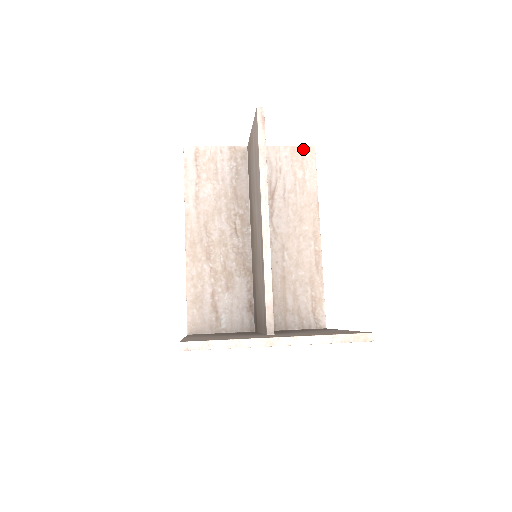
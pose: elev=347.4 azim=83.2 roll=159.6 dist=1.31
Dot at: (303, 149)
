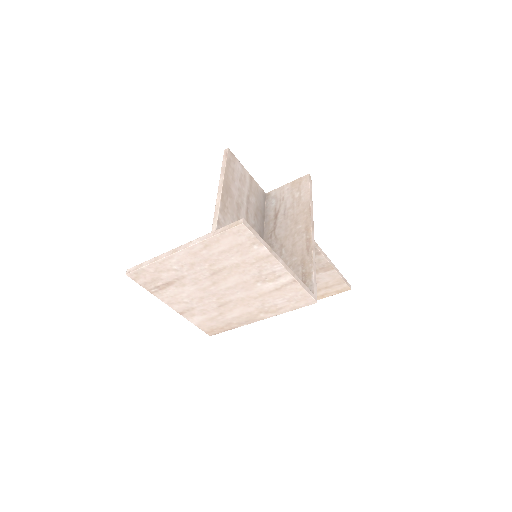
Dot at: (300, 179)
